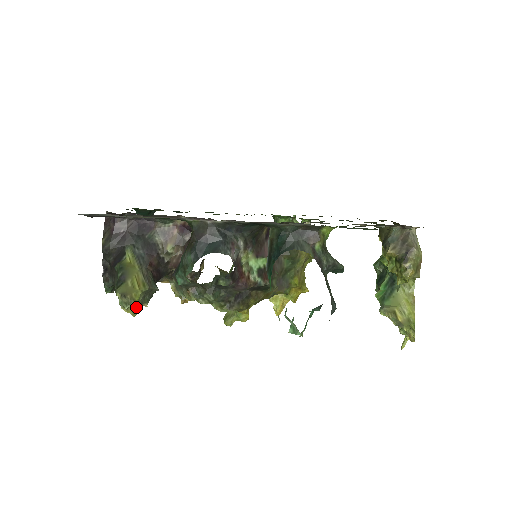
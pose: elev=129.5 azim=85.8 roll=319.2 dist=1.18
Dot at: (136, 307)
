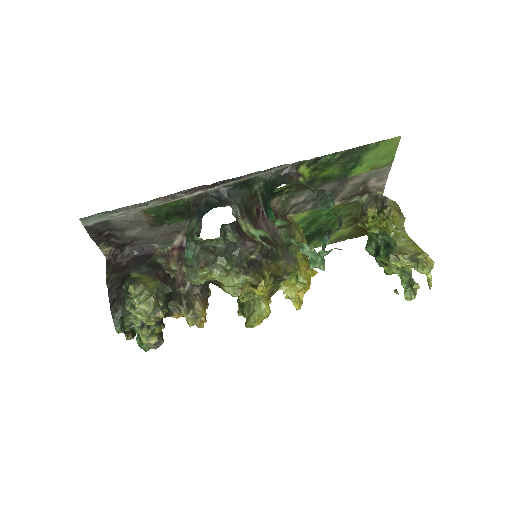
Dot at: (151, 300)
